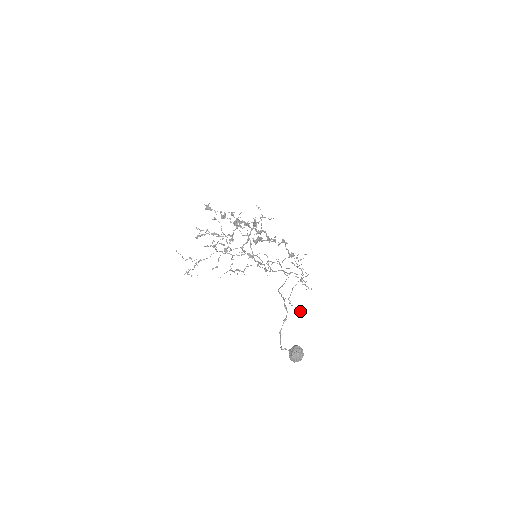
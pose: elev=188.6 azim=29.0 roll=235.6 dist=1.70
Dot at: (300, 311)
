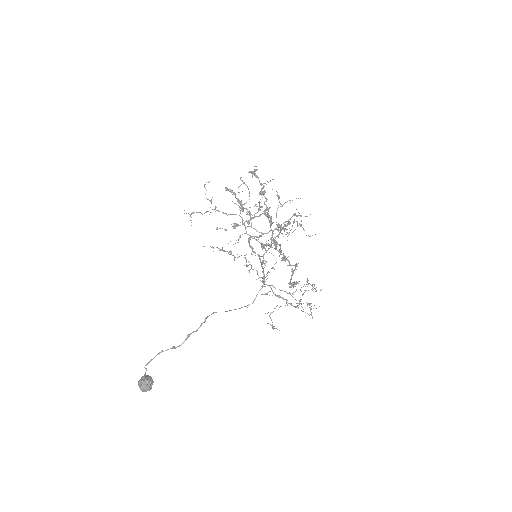
Dot at: (272, 328)
